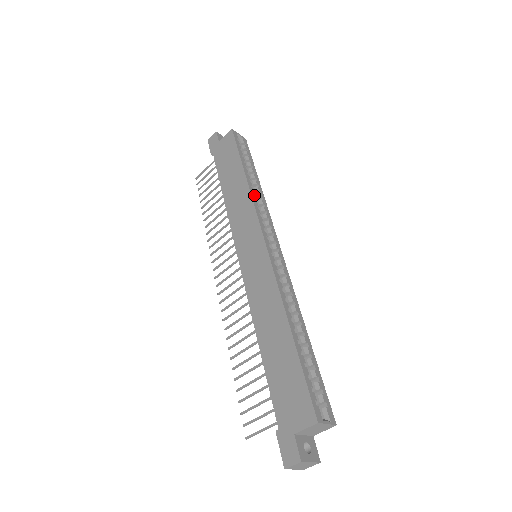
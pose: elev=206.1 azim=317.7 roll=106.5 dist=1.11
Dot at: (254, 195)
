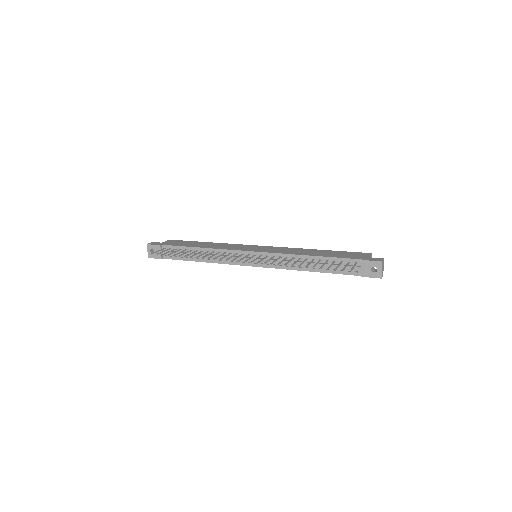
Dot at: occluded
